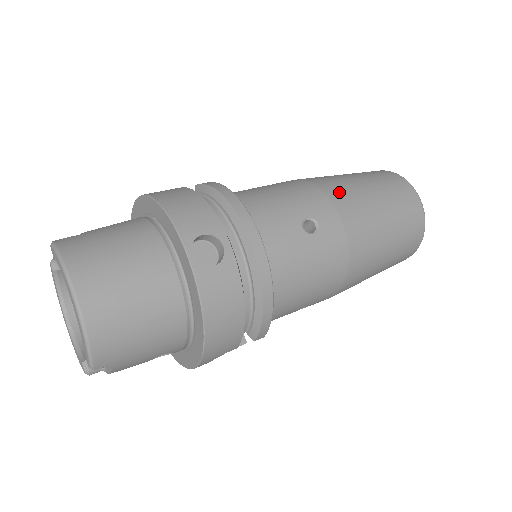
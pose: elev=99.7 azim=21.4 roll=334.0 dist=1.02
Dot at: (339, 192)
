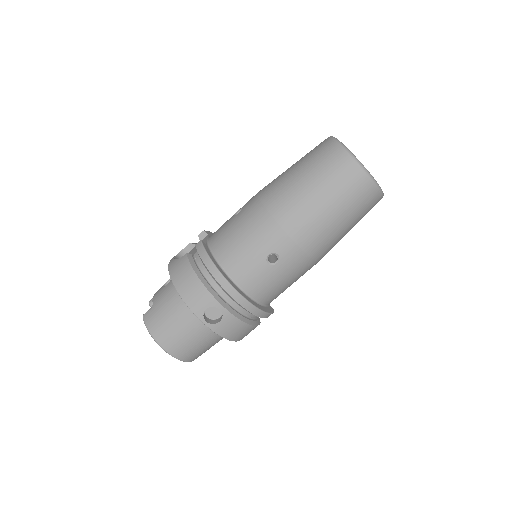
Dot at: (290, 216)
